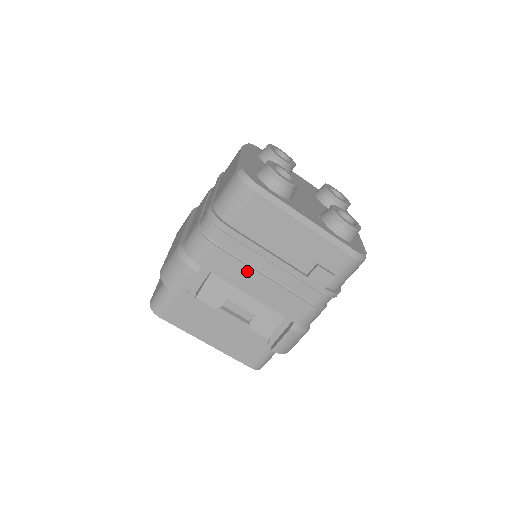
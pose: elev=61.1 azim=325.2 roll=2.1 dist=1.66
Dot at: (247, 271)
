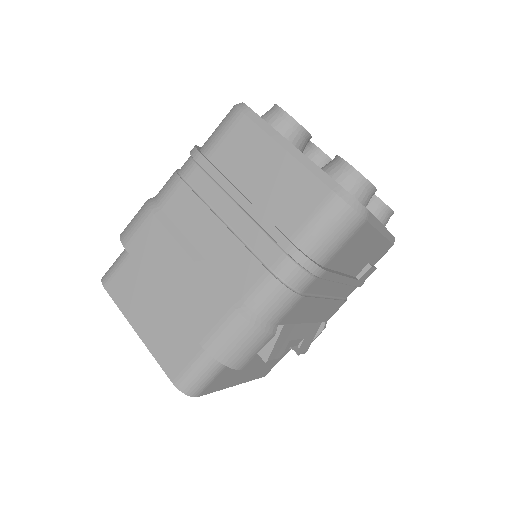
Dot at: (317, 303)
